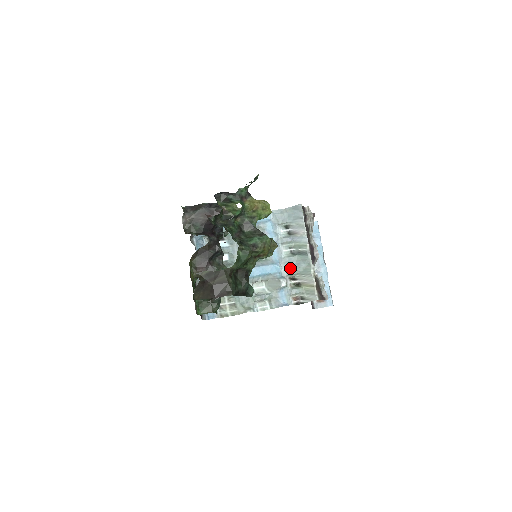
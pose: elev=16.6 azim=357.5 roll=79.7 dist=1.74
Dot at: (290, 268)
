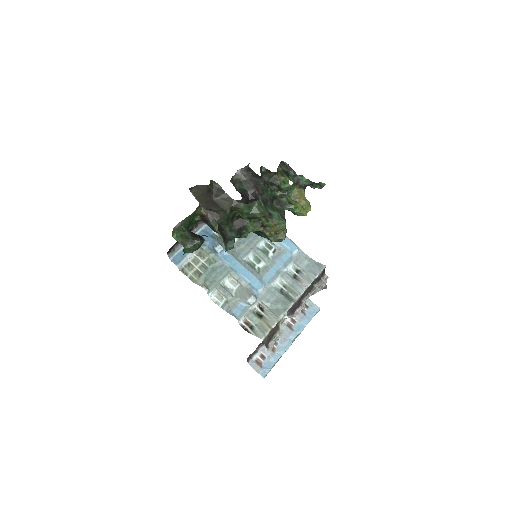
Dot at: (268, 297)
